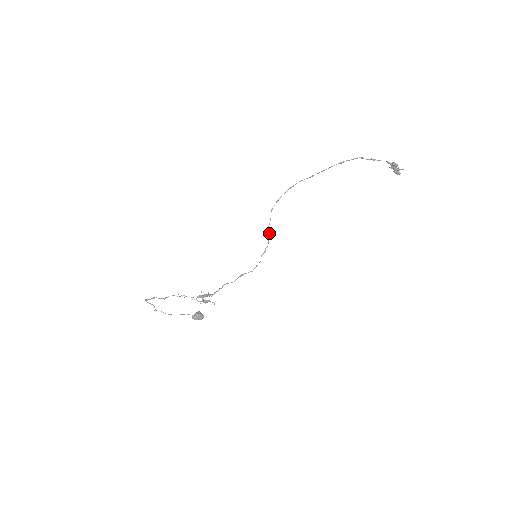
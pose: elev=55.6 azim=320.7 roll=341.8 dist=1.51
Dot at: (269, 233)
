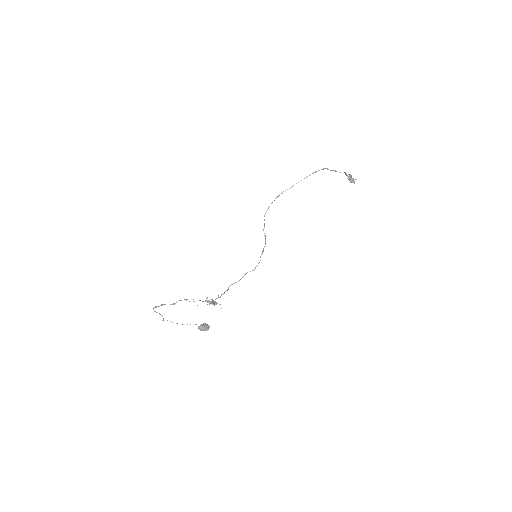
Dot at: (265, 235)
